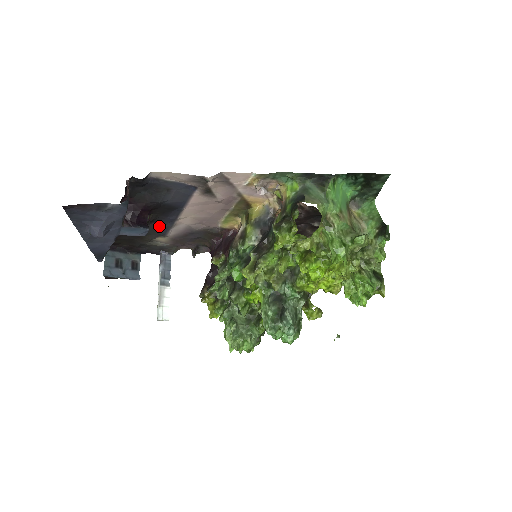
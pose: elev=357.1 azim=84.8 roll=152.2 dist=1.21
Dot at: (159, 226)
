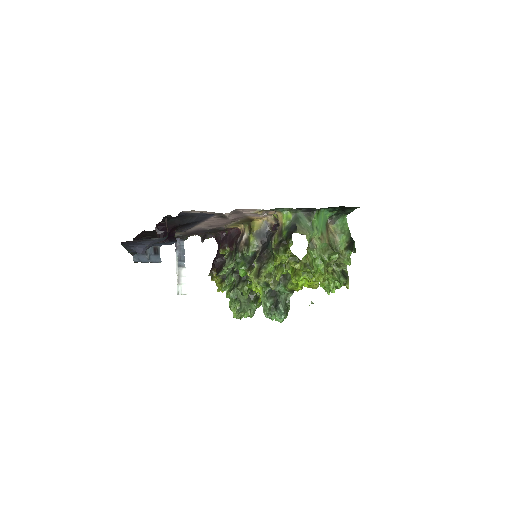
Dot at: (179, 229)
